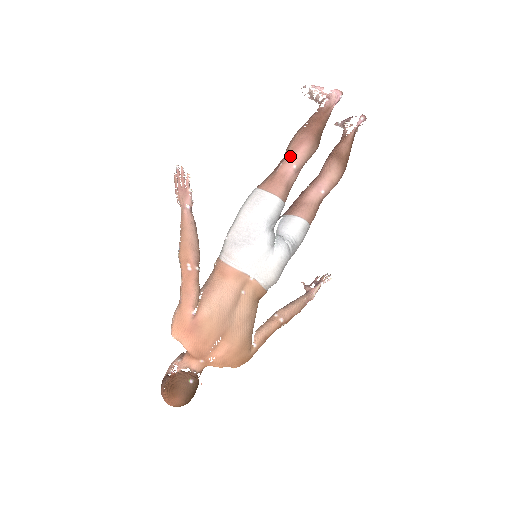
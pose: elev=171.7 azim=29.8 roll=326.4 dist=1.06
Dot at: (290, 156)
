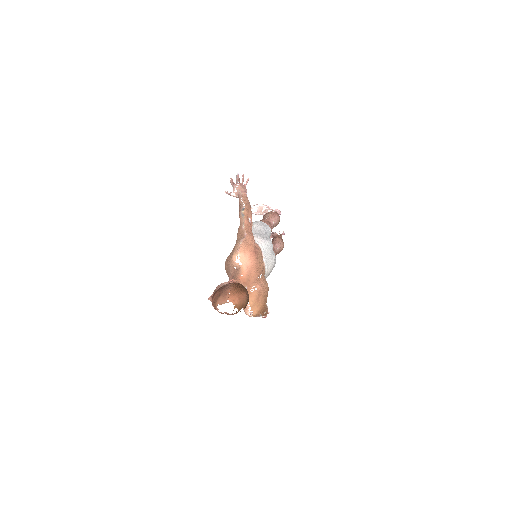
Dot at: (271, 217)
